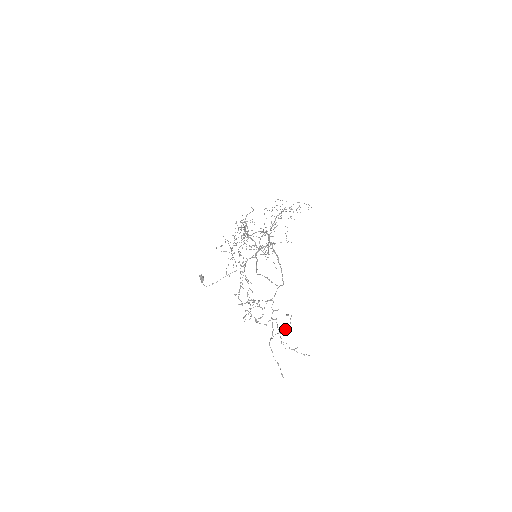
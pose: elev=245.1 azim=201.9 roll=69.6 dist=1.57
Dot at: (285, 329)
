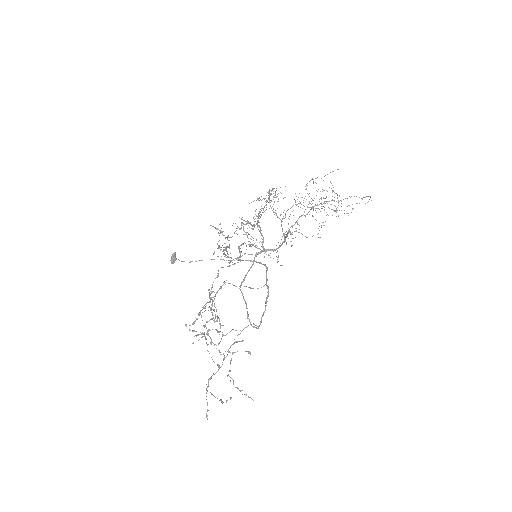
Dot at: (220, 400)
